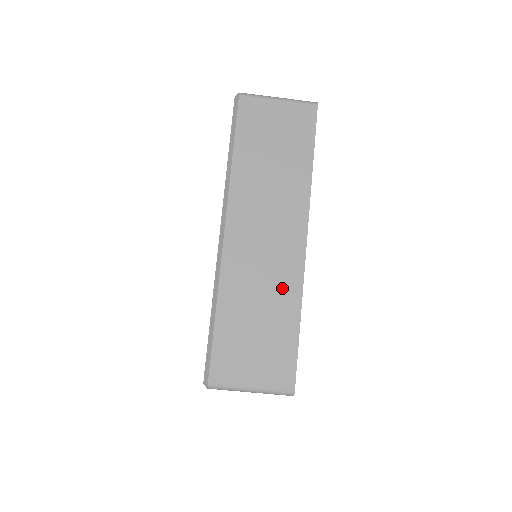
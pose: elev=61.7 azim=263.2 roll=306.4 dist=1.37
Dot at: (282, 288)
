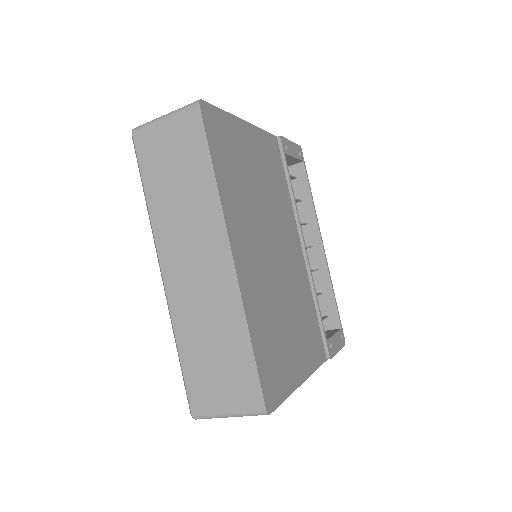
Dot at: (224, 310)
